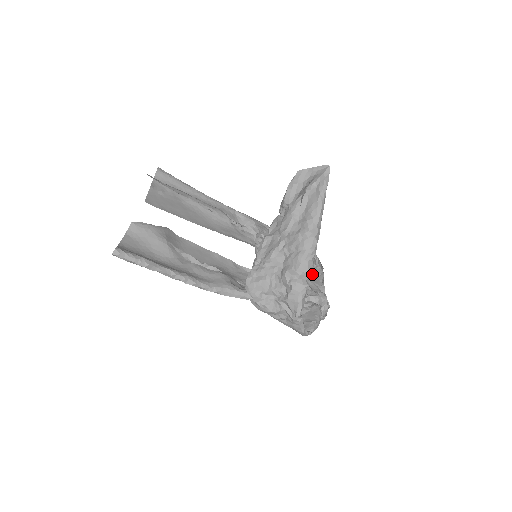
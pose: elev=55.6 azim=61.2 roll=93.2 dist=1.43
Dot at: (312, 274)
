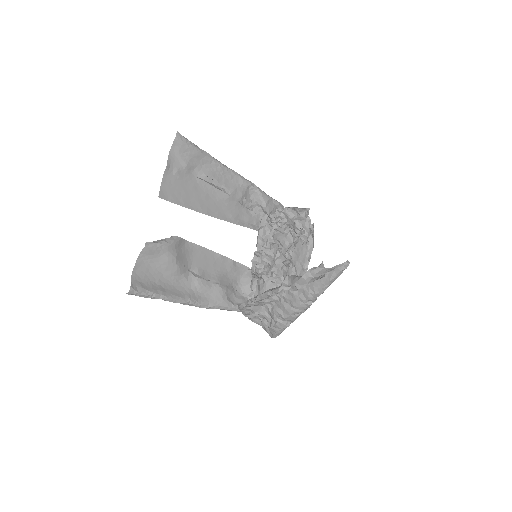
Dot at: (302, 249)
